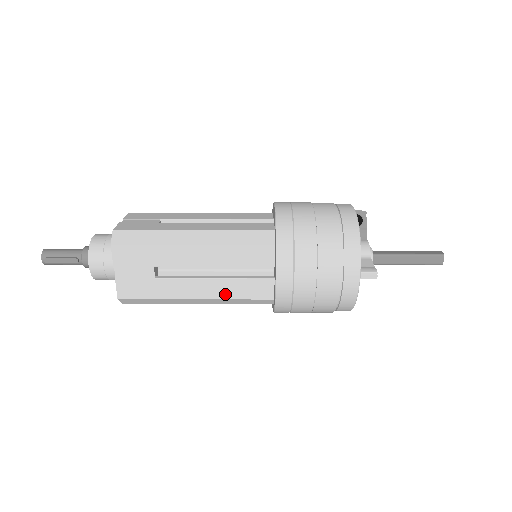
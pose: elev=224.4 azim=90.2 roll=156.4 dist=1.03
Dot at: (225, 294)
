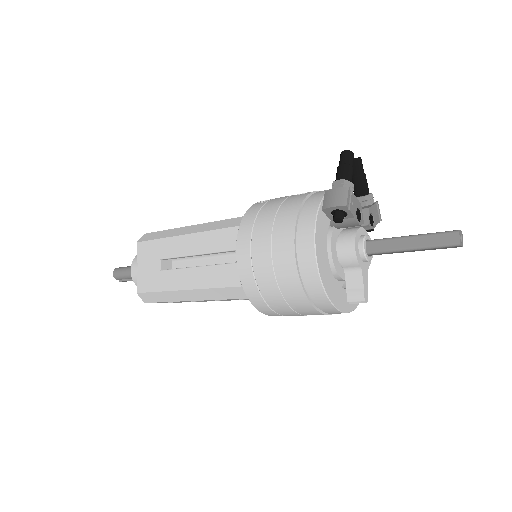
Dot at: occluded
